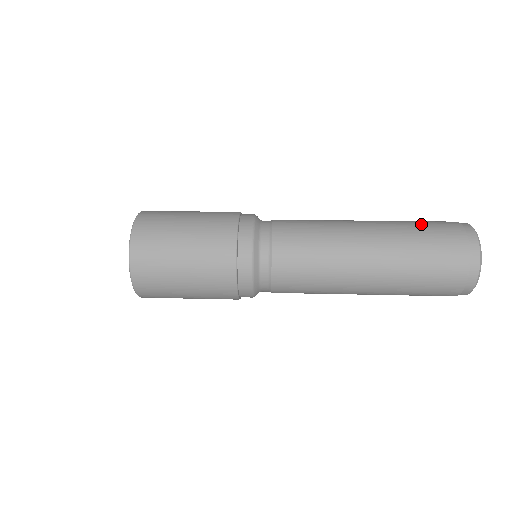
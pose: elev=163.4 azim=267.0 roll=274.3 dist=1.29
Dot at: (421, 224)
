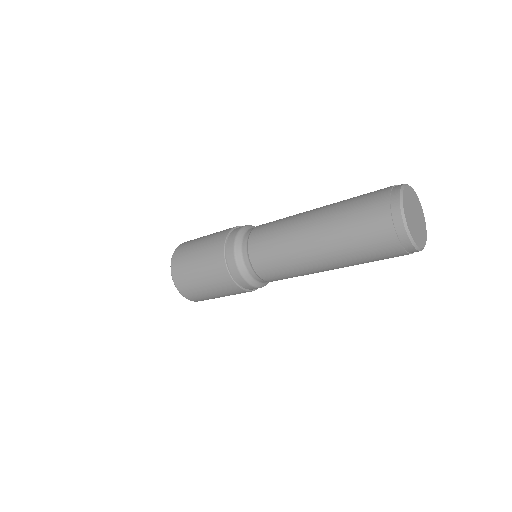
Dot at: (354, 207)
